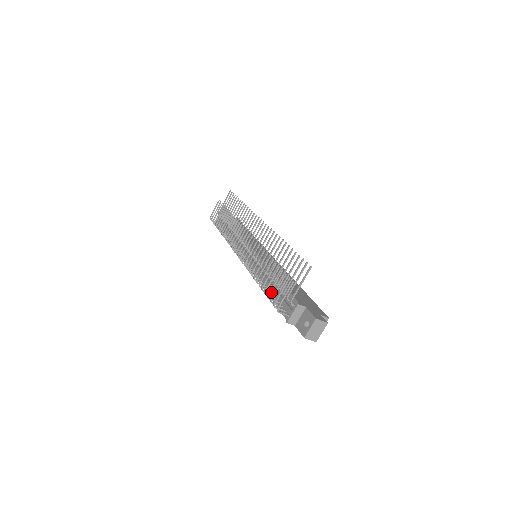
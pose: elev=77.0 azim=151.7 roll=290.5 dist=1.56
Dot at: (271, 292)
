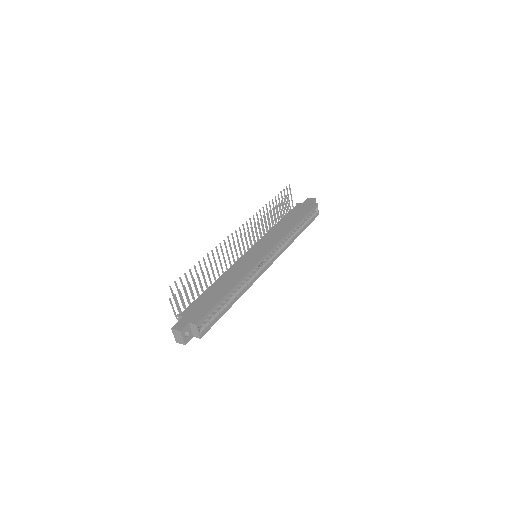
Dot at: occluded
